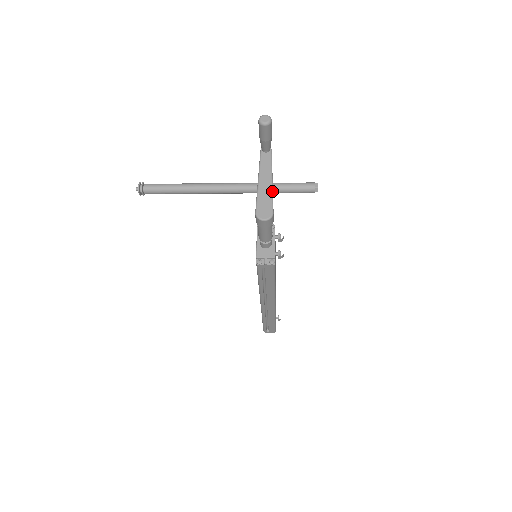
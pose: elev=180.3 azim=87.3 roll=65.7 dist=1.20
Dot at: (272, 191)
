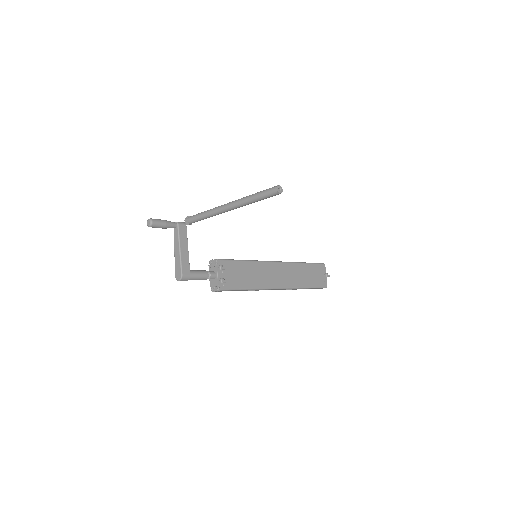
Dot at: (180, 258)
